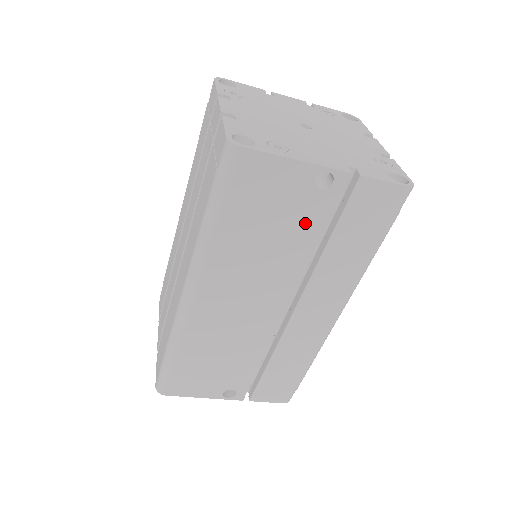
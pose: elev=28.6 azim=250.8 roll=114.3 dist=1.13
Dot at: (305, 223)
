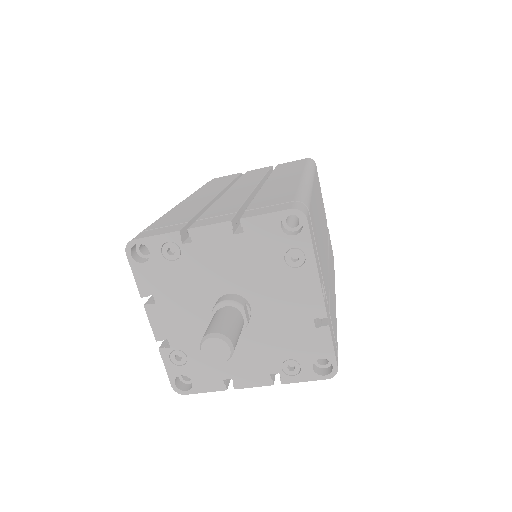
Dot at: (325, 220)
